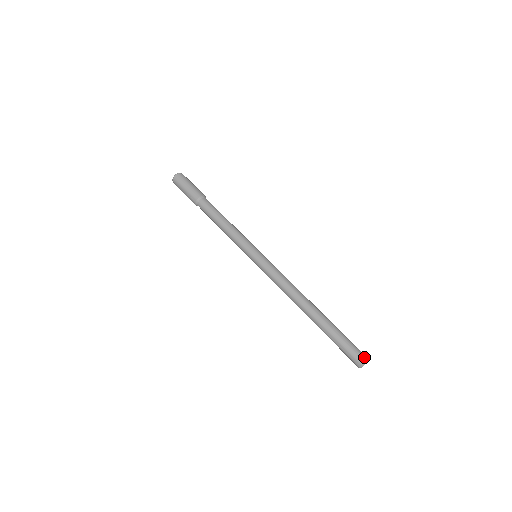
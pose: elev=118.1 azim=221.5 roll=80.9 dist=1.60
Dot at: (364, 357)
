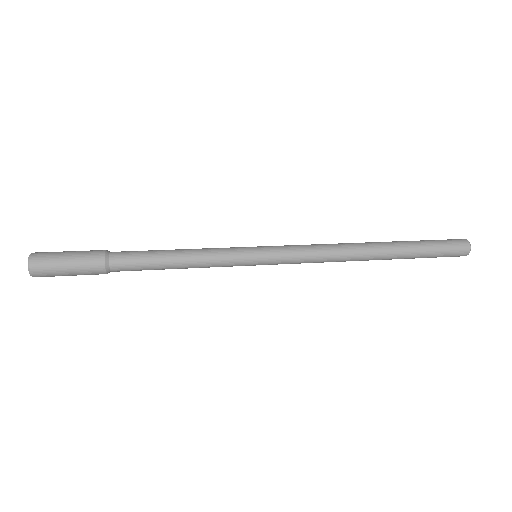
Dot at: occluded
